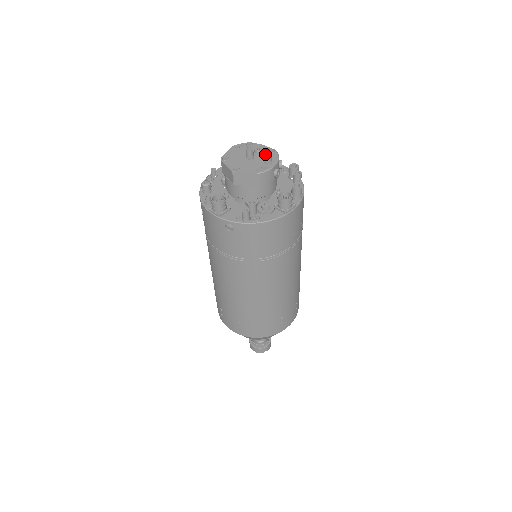
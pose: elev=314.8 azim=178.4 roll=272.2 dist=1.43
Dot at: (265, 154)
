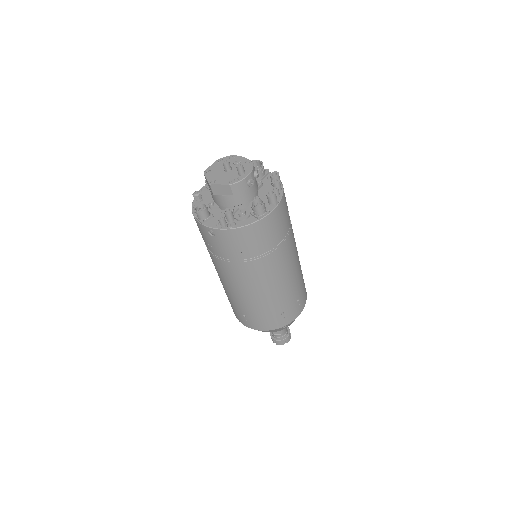
Dot at: (236, 167)
